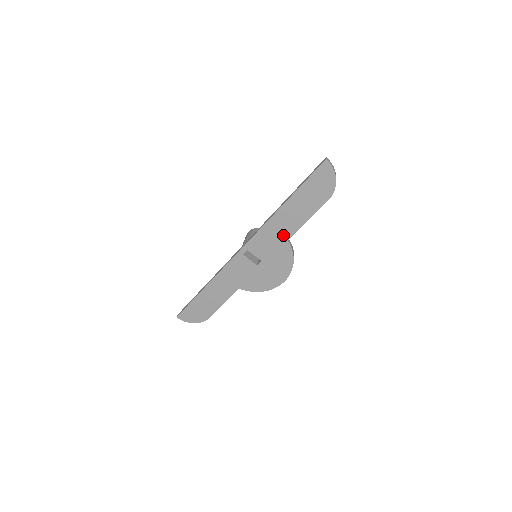
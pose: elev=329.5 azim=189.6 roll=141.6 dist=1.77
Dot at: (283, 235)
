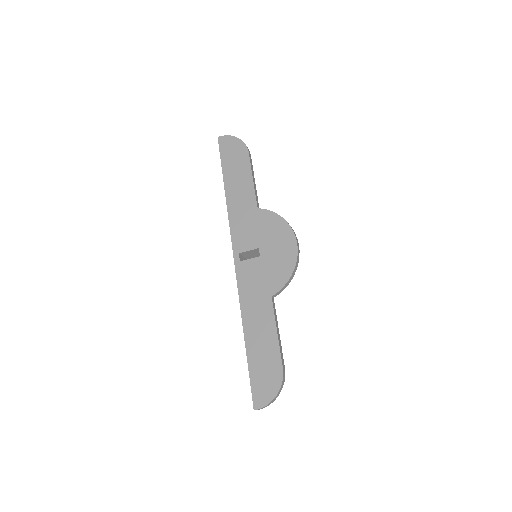
Dot at: (250, 209)
